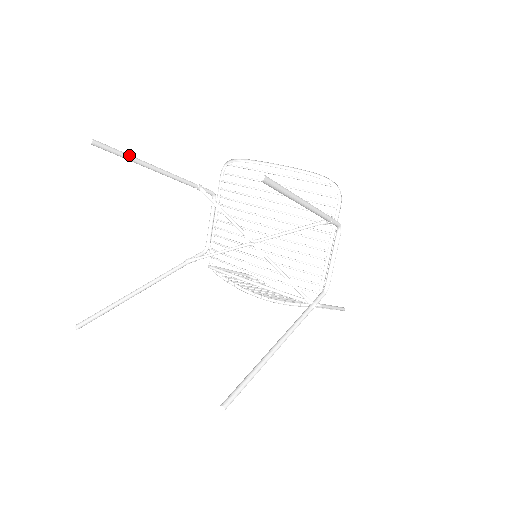
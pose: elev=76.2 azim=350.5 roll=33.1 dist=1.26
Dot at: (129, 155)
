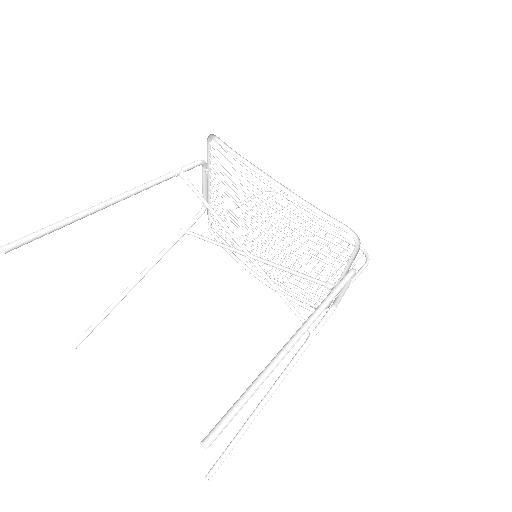
Dot at: (64, 222)
